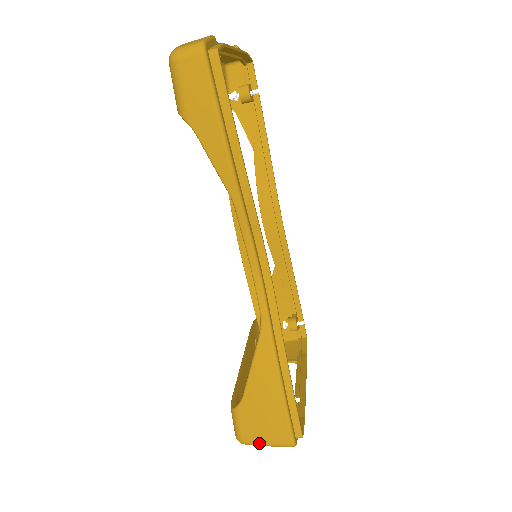
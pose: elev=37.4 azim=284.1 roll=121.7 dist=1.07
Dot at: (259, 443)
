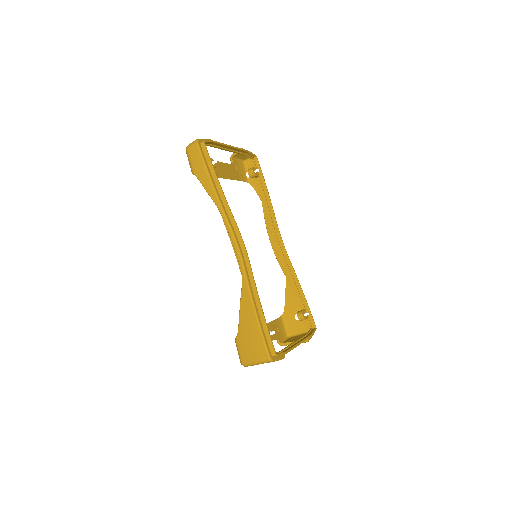
Dot at: (251, 361)
